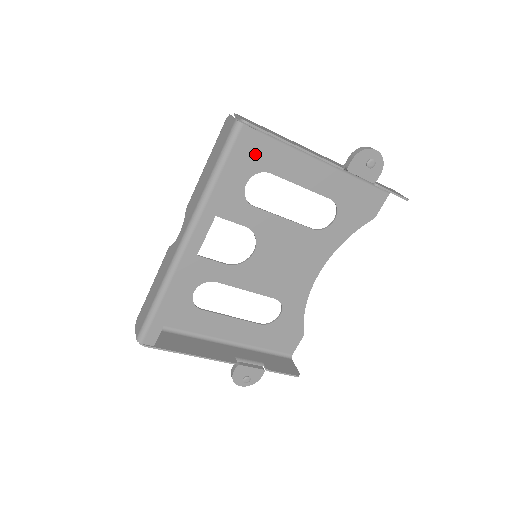
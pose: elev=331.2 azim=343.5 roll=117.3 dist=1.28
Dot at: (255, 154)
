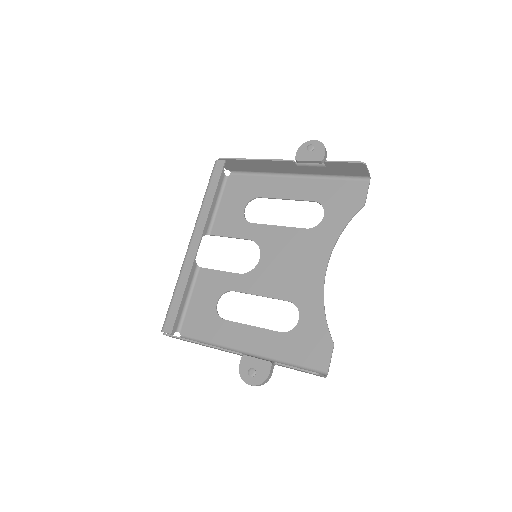
Dot at: (247, 189)
